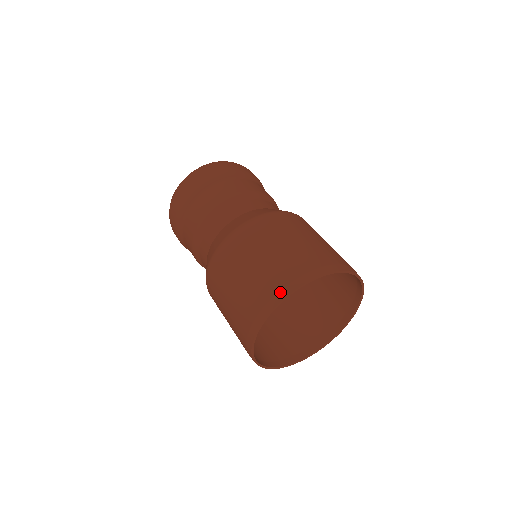
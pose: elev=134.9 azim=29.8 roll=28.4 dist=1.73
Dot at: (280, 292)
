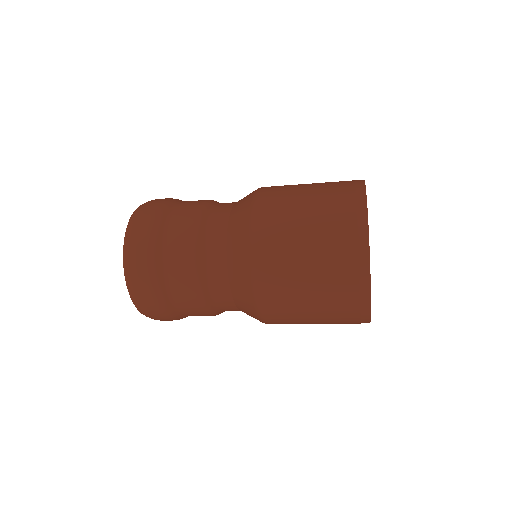
Dot at: occluded
